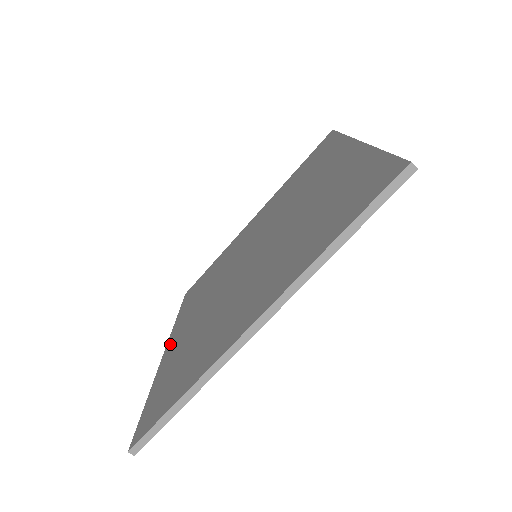
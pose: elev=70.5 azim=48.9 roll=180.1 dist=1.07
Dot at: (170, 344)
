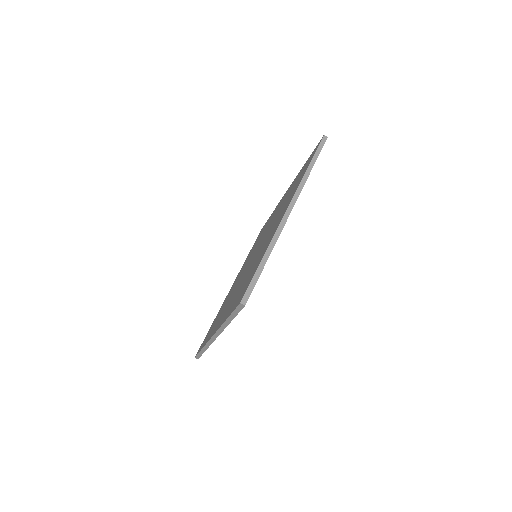
Dot at: occluded
